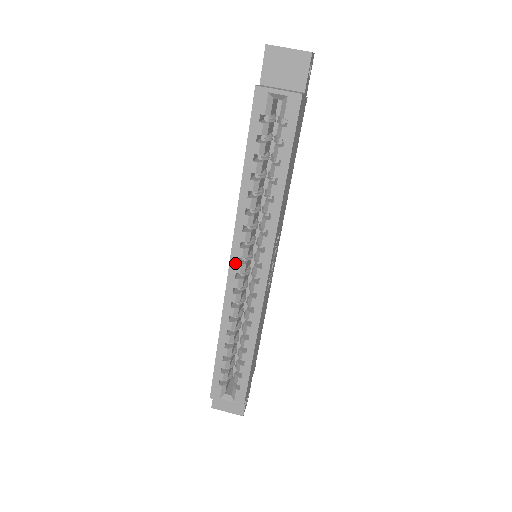
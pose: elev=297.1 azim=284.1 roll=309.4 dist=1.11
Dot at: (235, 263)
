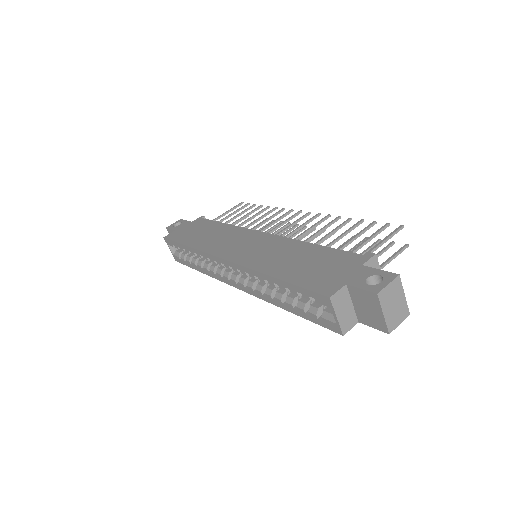
Dot at: (228, 264)
